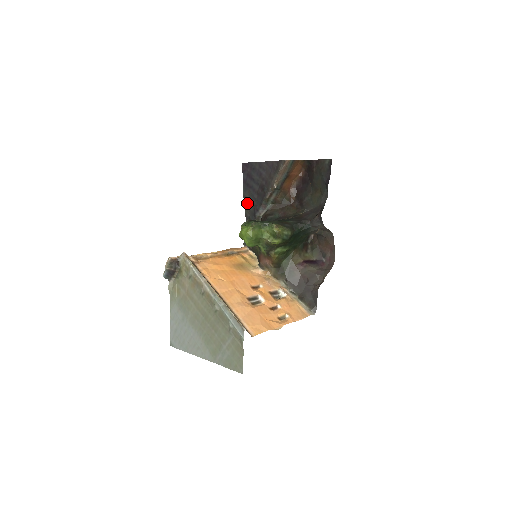
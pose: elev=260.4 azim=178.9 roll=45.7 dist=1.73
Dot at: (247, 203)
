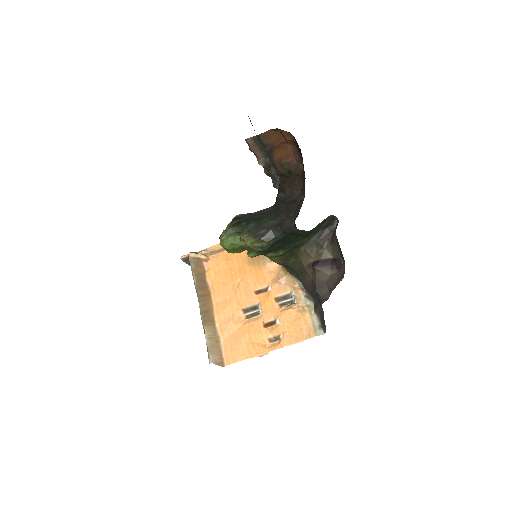
Dot at: occluded
